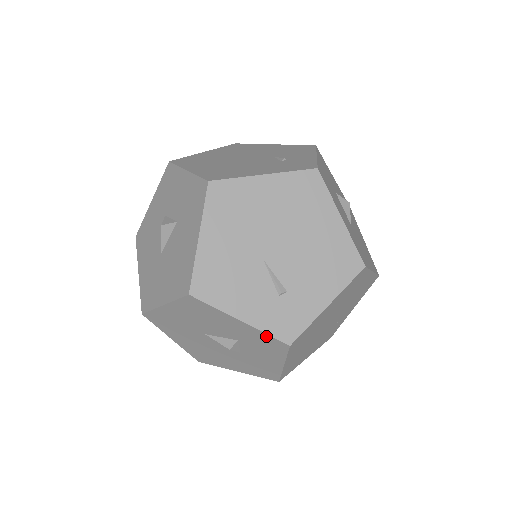
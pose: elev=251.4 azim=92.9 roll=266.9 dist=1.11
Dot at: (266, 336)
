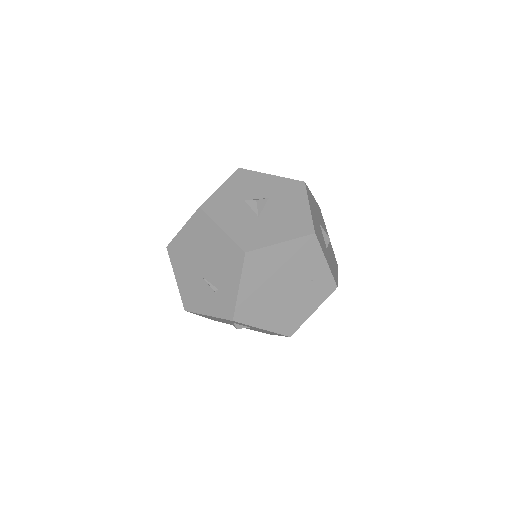
Dot at: (223, 319)
